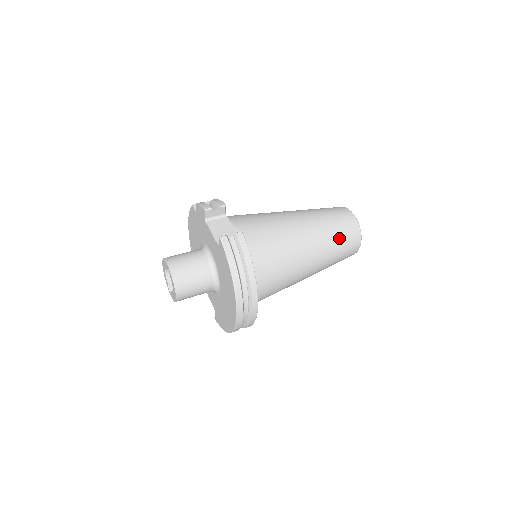
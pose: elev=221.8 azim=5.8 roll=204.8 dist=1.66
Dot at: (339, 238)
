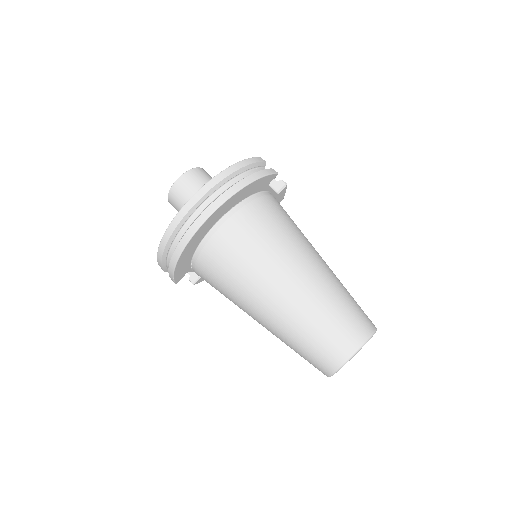
Dot at: (341, 307)
